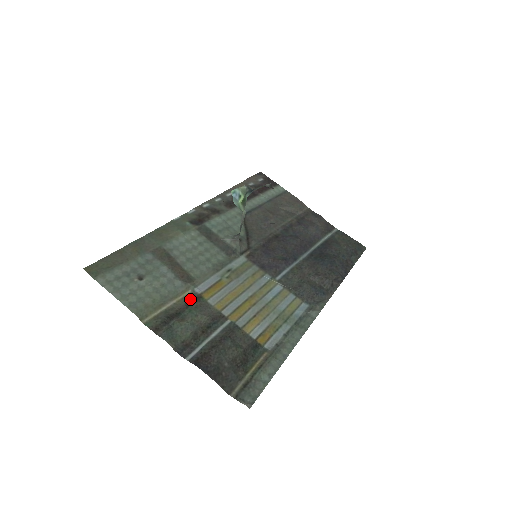
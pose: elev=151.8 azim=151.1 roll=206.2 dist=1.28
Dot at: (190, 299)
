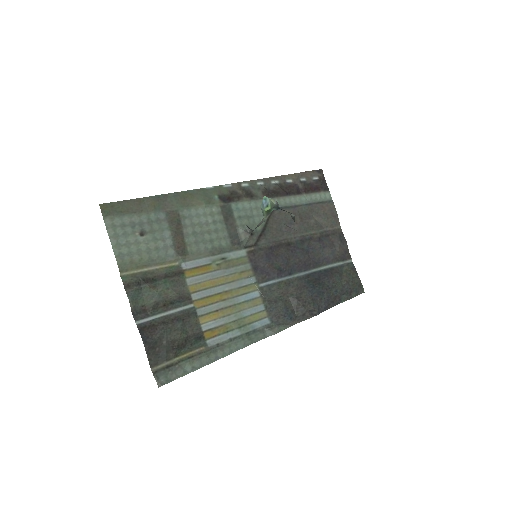
Dot at: (172, 271)
